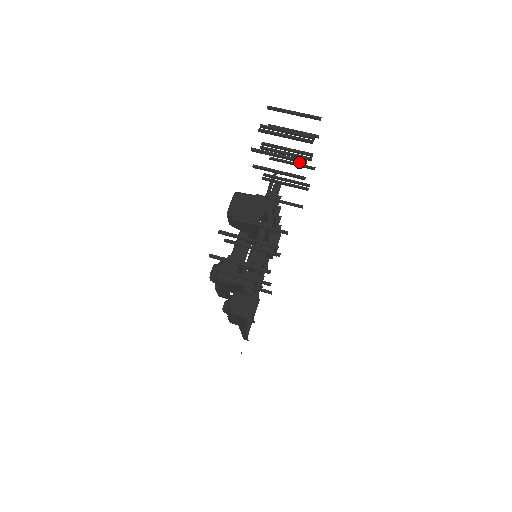
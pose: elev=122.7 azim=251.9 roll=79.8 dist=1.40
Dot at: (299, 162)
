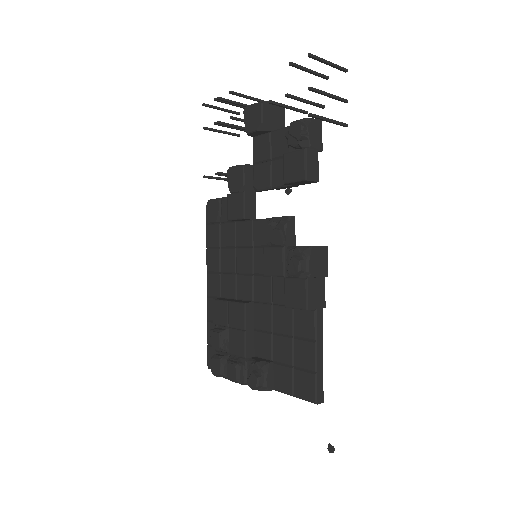
Dot at: occluded
